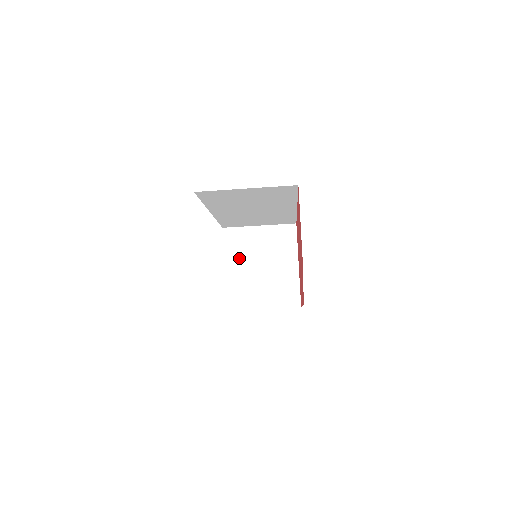
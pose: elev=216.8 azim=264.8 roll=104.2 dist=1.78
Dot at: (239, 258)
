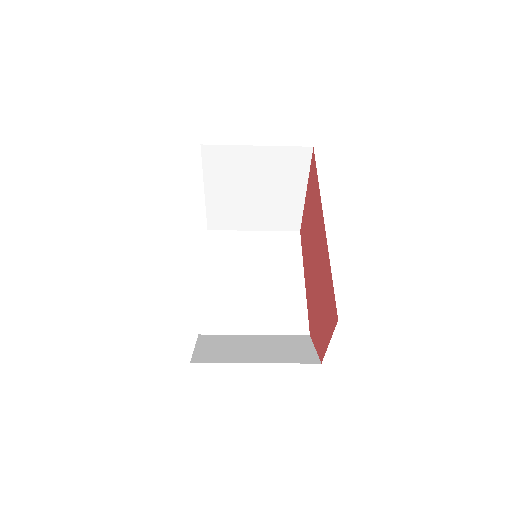
Dot at: (225, 182)
